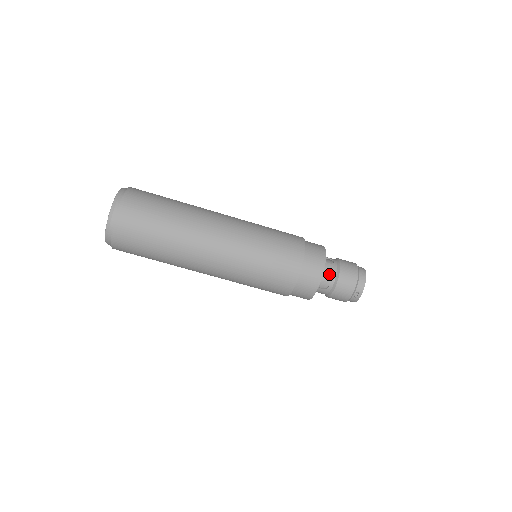
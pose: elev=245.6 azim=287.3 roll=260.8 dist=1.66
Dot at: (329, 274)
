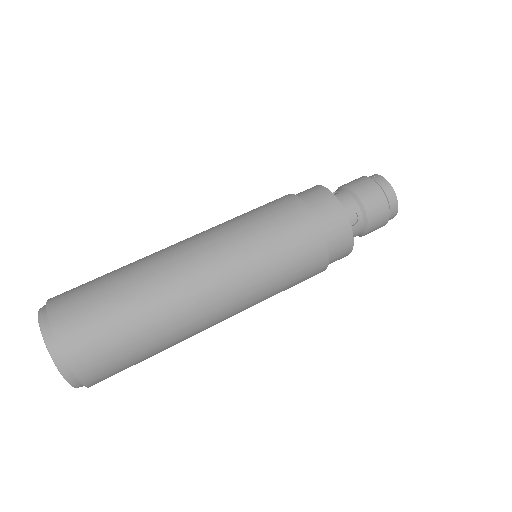
Dot at: occluded
